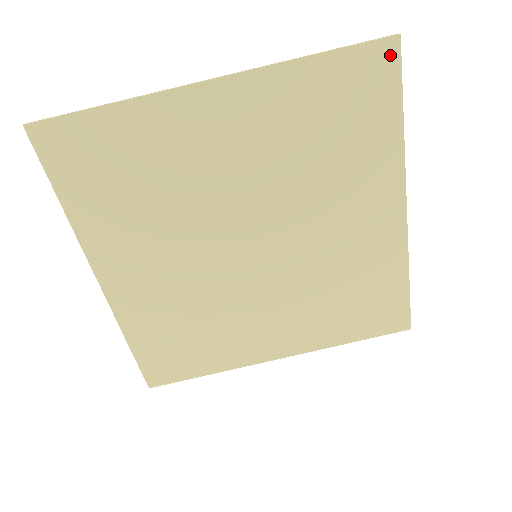
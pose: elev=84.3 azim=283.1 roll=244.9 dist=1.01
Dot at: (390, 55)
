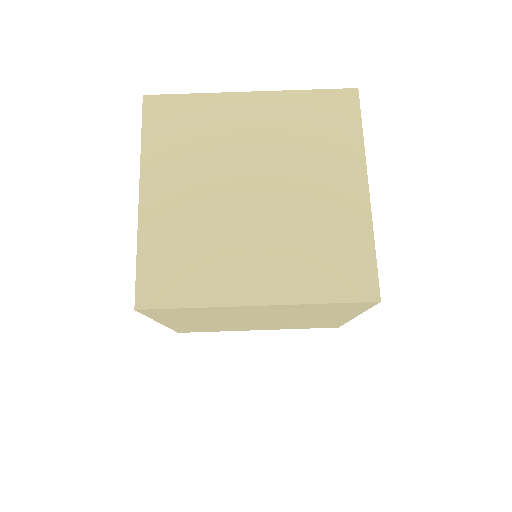
Dot at: (353, 97)
